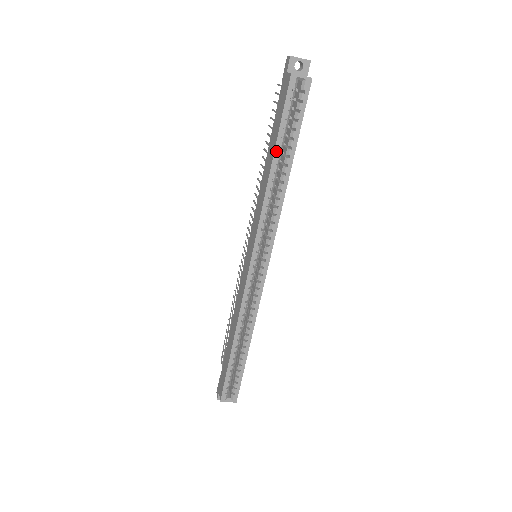
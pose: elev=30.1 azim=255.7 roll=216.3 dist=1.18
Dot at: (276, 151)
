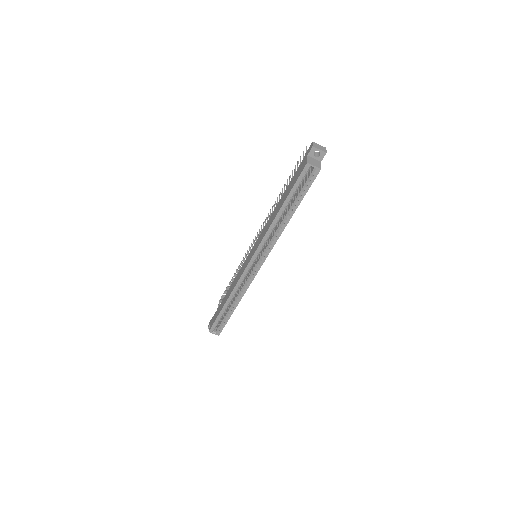
Dot at: (284, 204)
